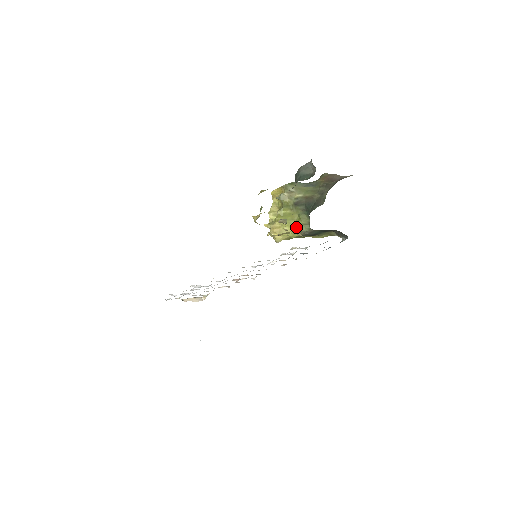
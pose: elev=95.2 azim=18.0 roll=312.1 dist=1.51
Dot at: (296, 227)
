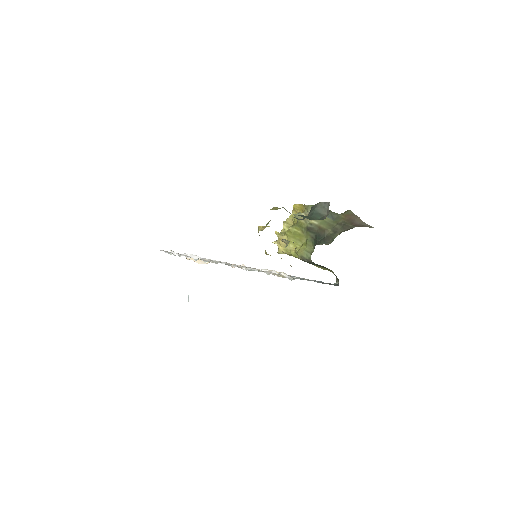
Dot at: (299, 250)
